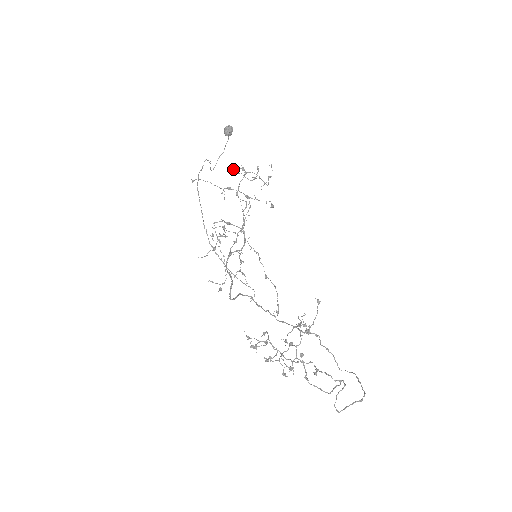
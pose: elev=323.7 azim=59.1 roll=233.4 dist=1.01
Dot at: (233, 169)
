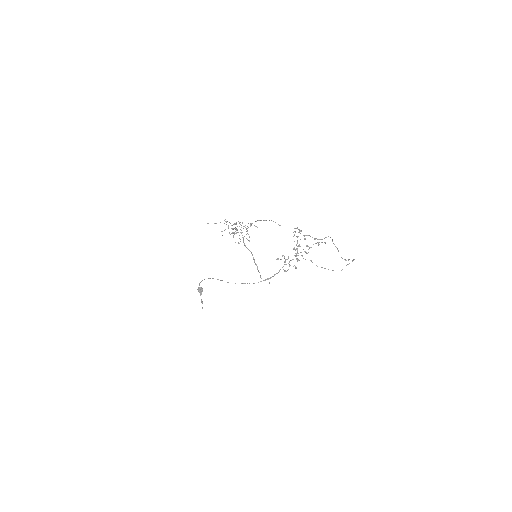
Dot at: occluded
